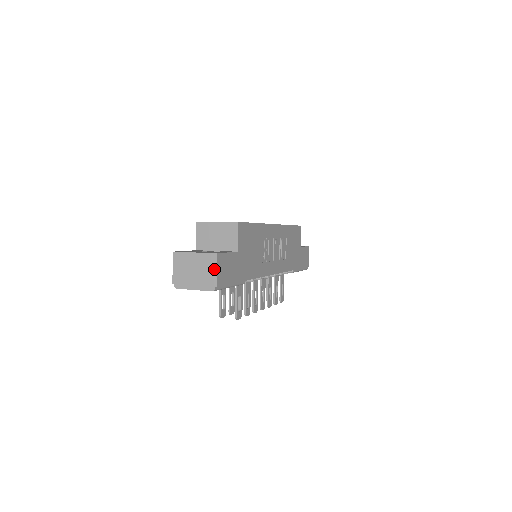
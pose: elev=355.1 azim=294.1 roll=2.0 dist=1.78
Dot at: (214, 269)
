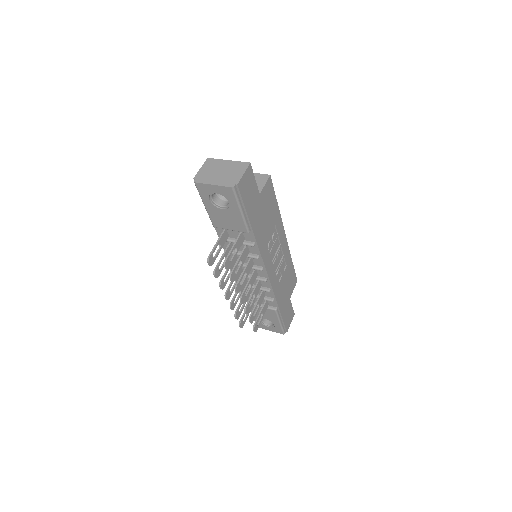
Dot at: (242, 172)
